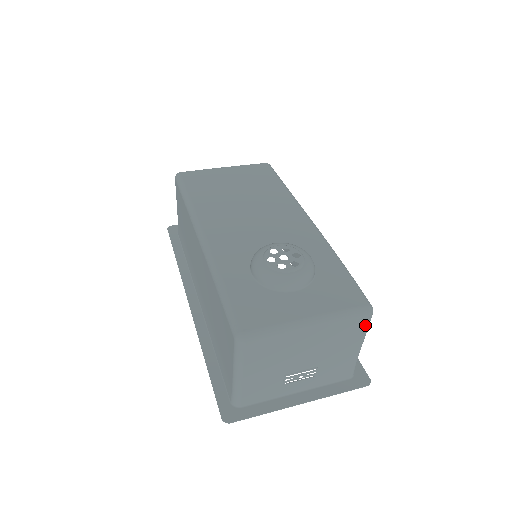
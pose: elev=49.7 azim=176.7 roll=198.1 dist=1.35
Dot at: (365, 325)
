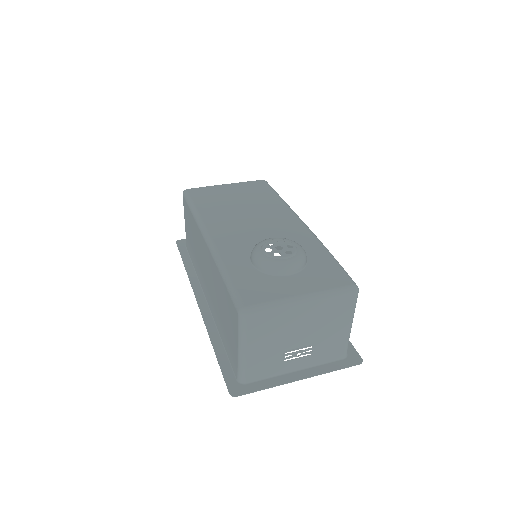
Dot at: (352, 303)
